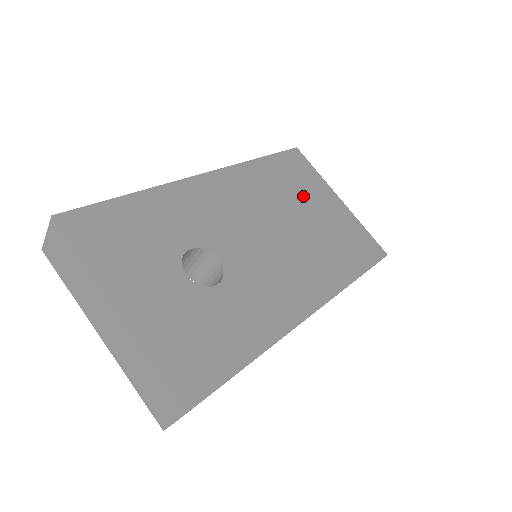
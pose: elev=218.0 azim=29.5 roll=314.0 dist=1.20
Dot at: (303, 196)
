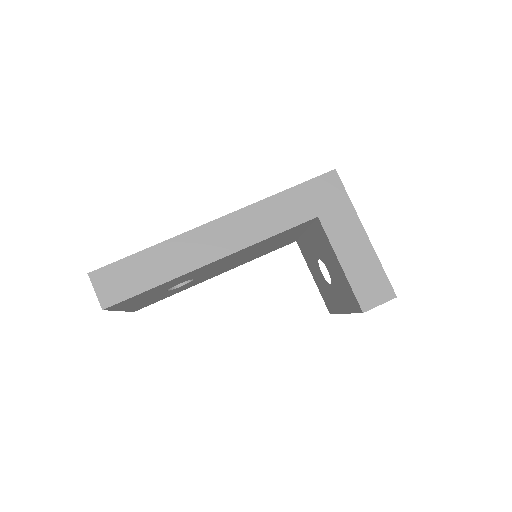
Dot at: occluded
